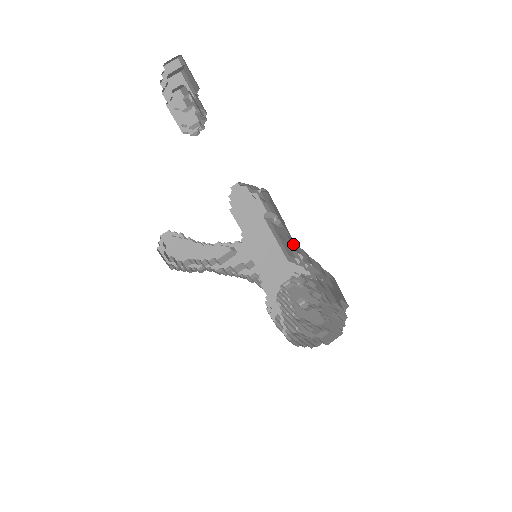
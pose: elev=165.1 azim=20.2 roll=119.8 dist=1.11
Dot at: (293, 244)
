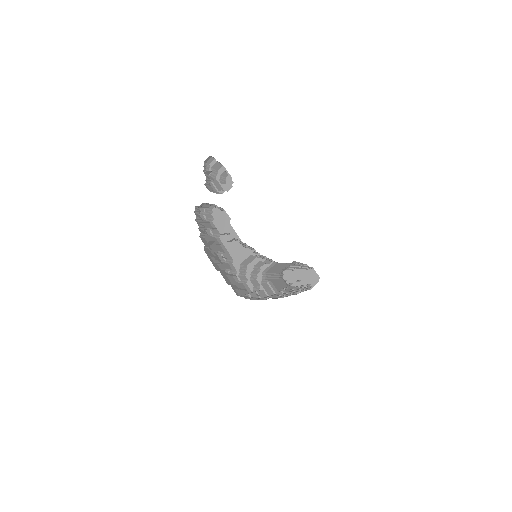
Dot at: occluded
